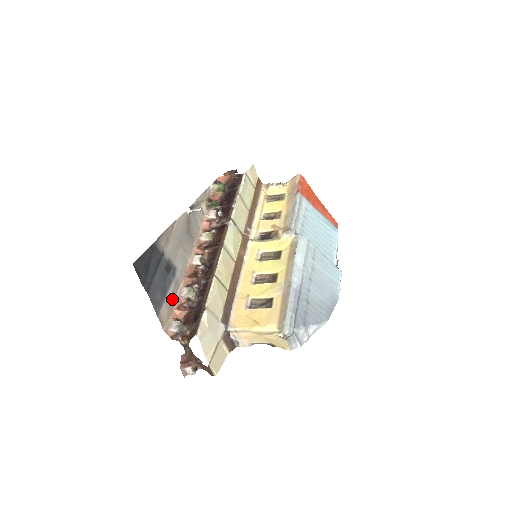
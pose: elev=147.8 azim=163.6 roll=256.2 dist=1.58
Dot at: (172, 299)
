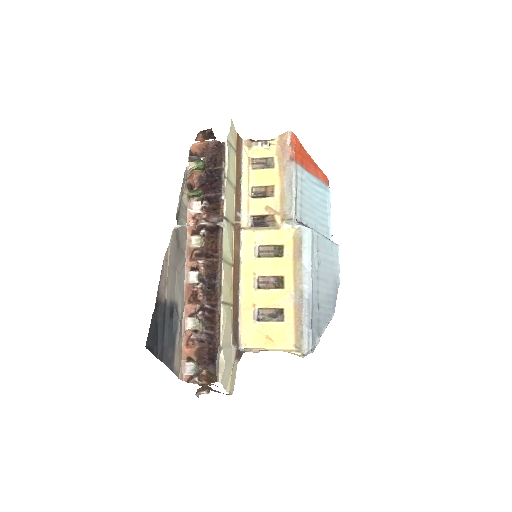
Dot at: (180, 340)
